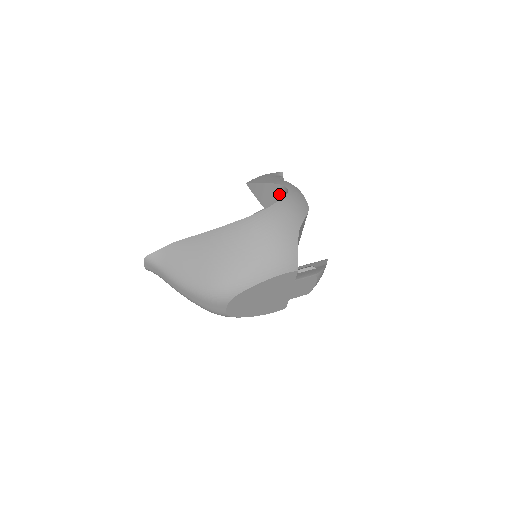
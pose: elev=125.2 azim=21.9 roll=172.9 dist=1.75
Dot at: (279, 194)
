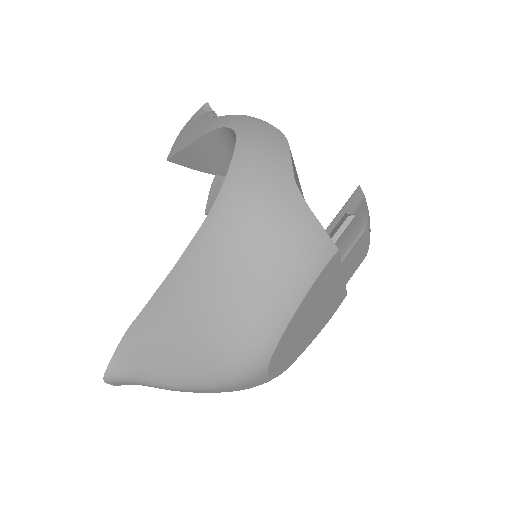
Dot at: (224, 144)
